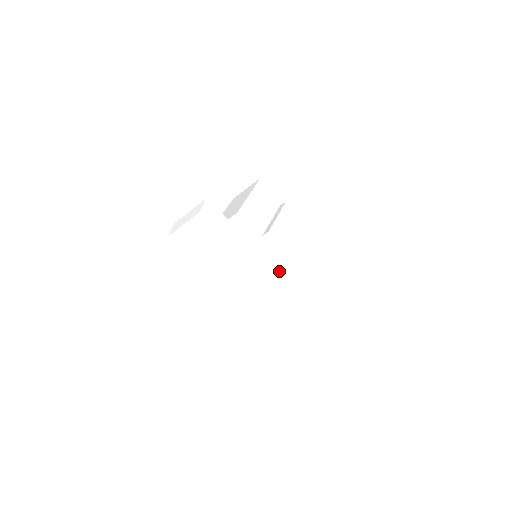
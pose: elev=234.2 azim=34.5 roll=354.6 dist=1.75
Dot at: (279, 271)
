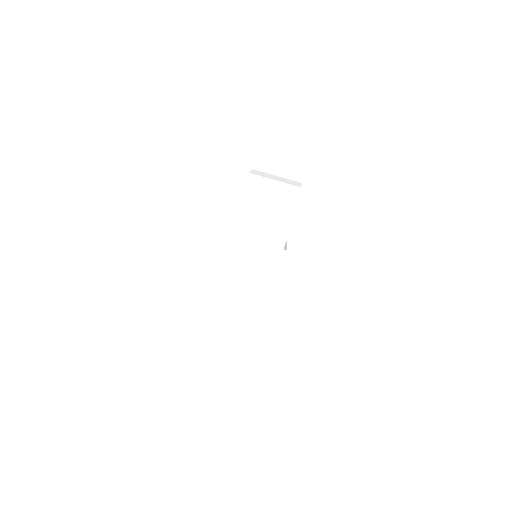
Dot at: occluded
